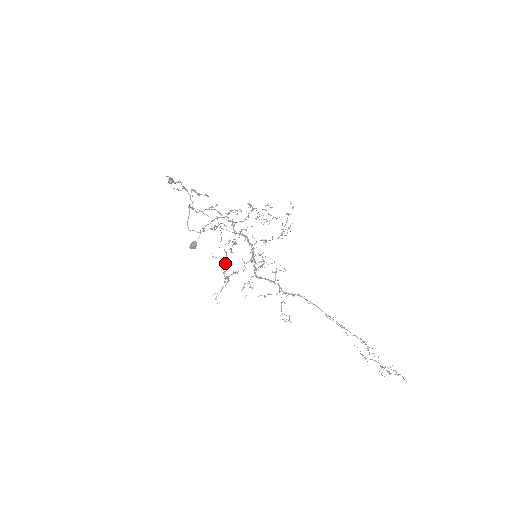
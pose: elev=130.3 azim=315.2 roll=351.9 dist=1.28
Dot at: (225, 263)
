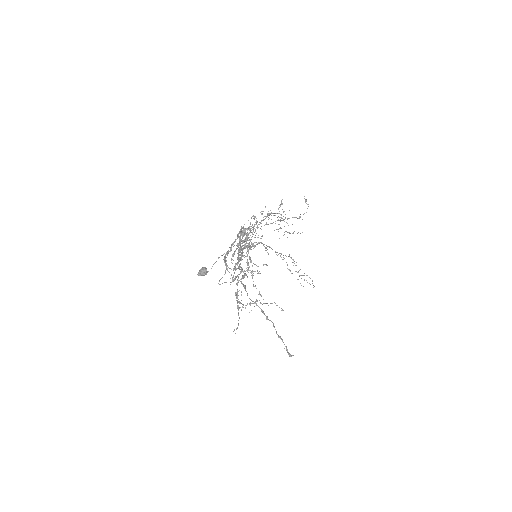
Dot at: occluded
